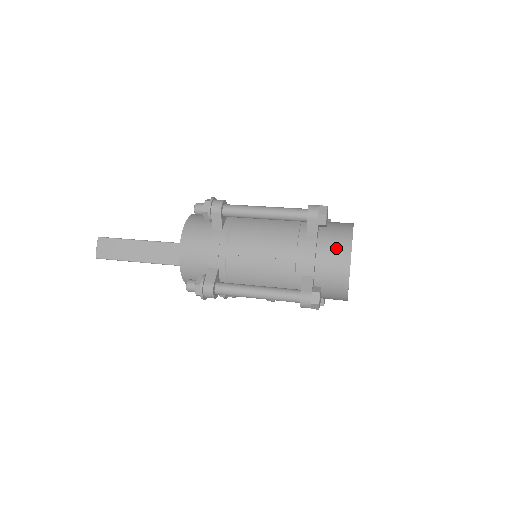
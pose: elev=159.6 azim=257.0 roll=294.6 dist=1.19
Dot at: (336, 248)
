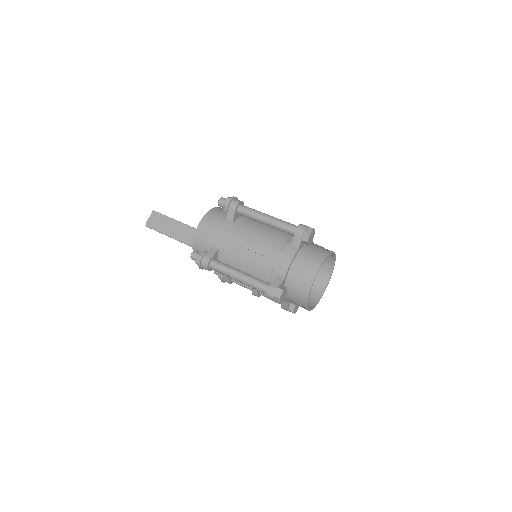
Dot at: (309, 262)
